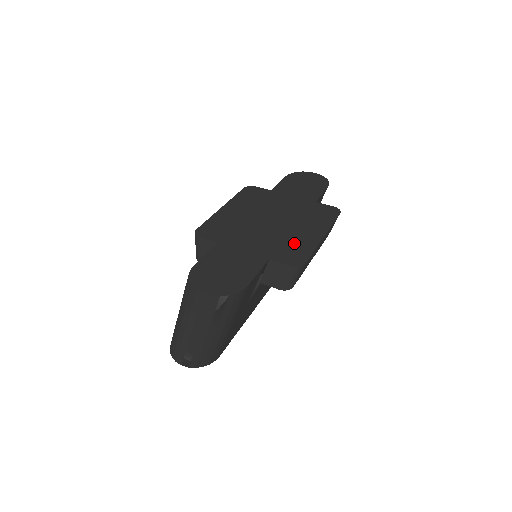
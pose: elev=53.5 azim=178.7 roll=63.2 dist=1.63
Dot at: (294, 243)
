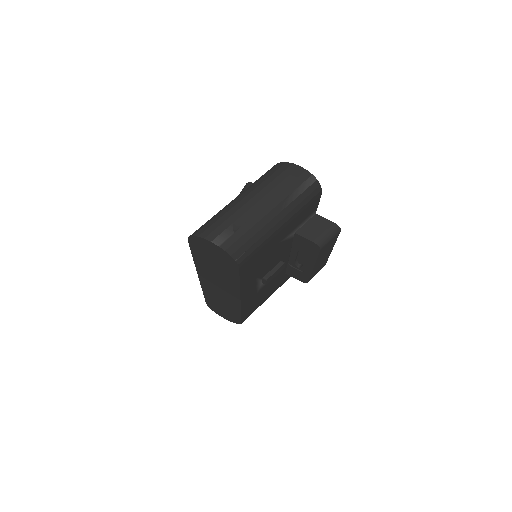
Dot at: occluded
